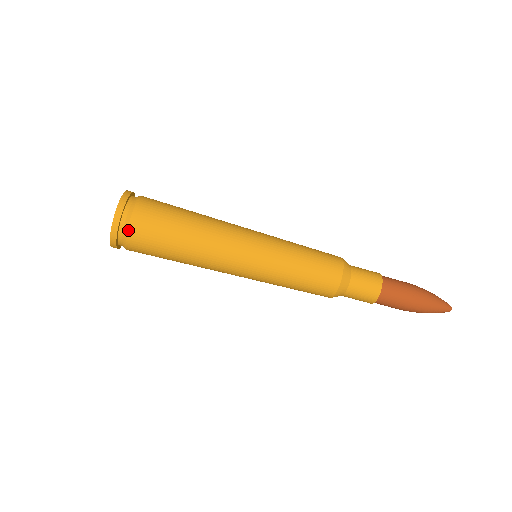
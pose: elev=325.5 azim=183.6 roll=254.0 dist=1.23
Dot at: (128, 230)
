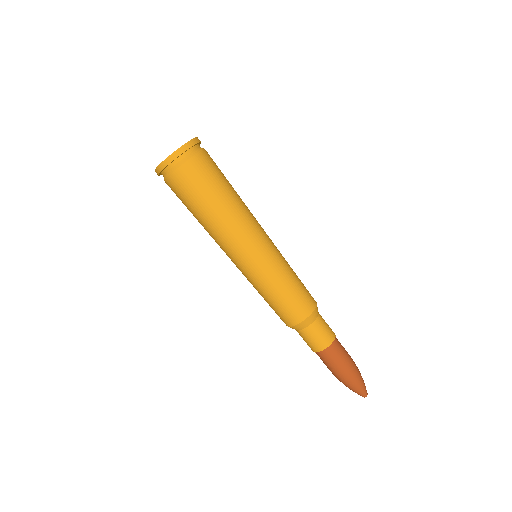
Dot at: (180, 167)
